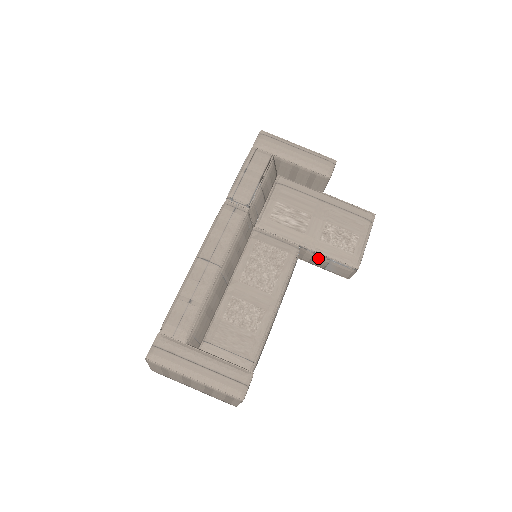
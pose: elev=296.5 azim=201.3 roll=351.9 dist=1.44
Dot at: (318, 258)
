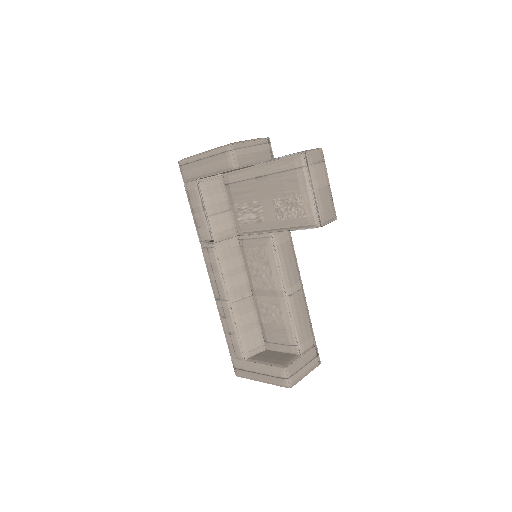
Dot at: occluded
